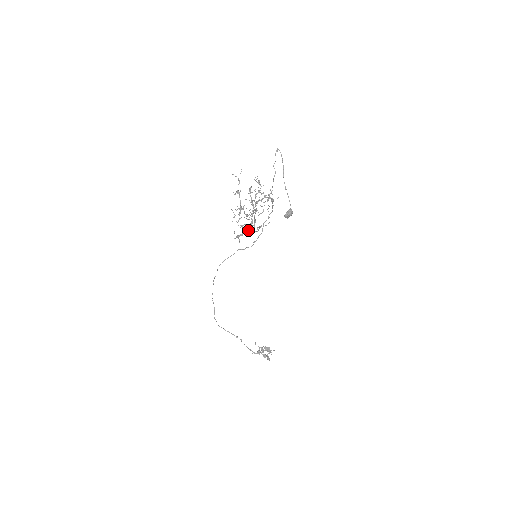
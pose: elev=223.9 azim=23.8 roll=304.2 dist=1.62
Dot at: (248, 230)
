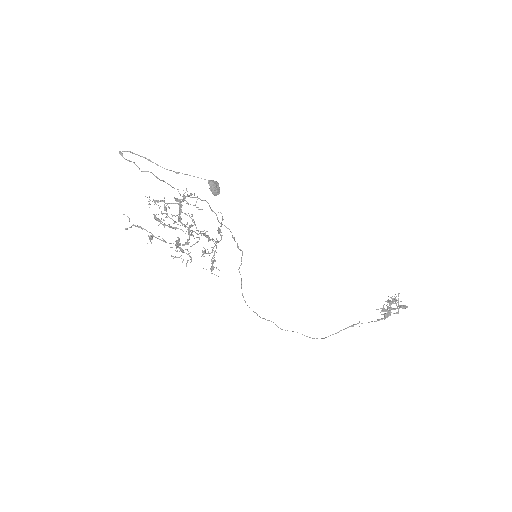
Dot at: (212, 250)
